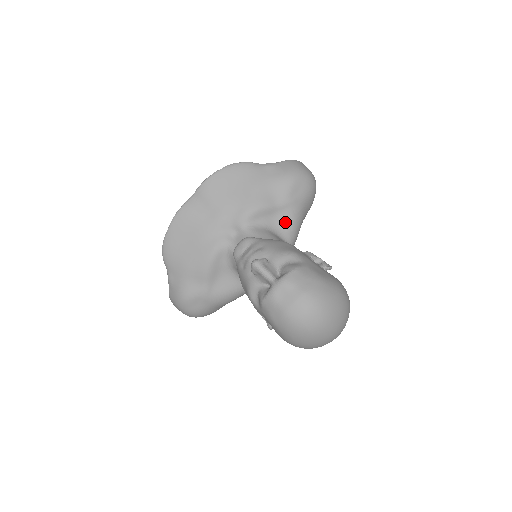
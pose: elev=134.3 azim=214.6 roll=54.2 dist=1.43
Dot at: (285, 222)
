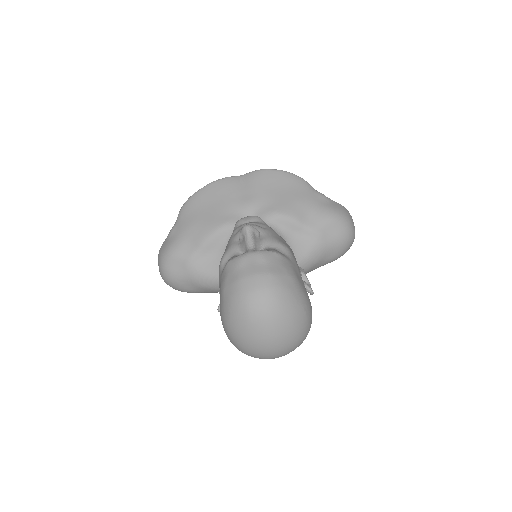
Dot at: (302, 247)
